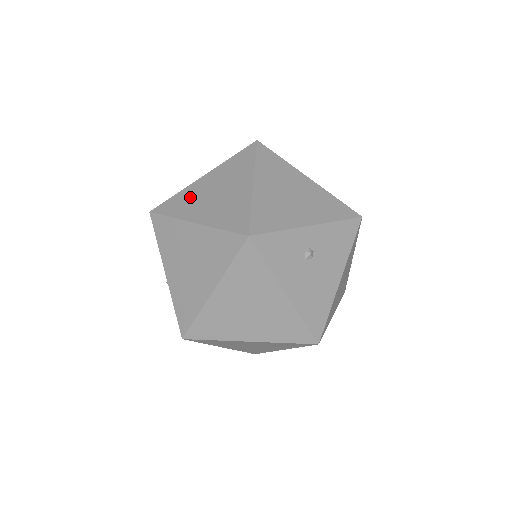
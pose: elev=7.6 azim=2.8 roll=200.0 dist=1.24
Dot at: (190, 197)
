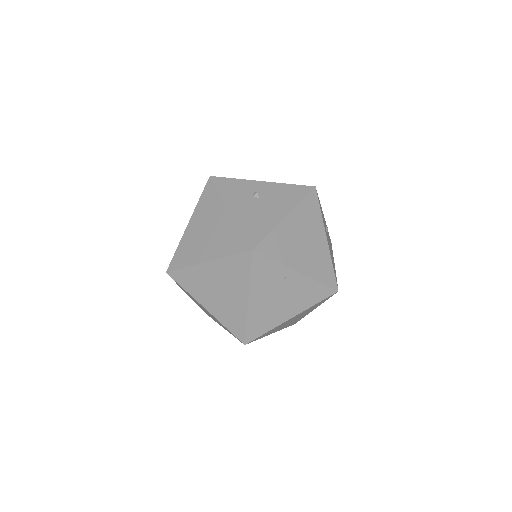
Dot at: occluded
